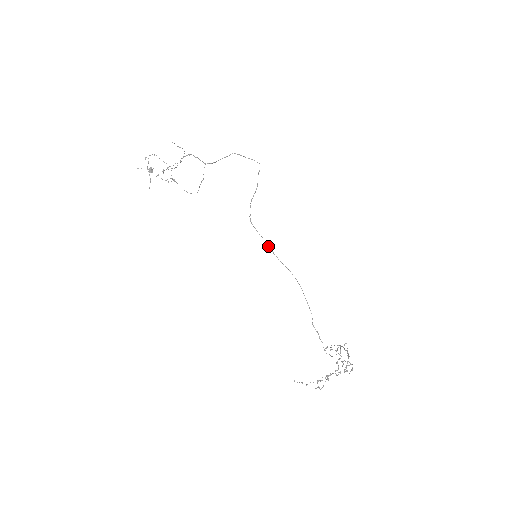
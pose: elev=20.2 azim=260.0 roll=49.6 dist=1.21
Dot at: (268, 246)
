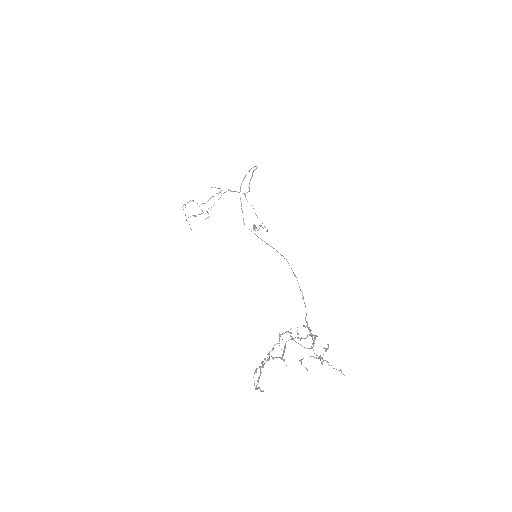
Dot at: occluded
